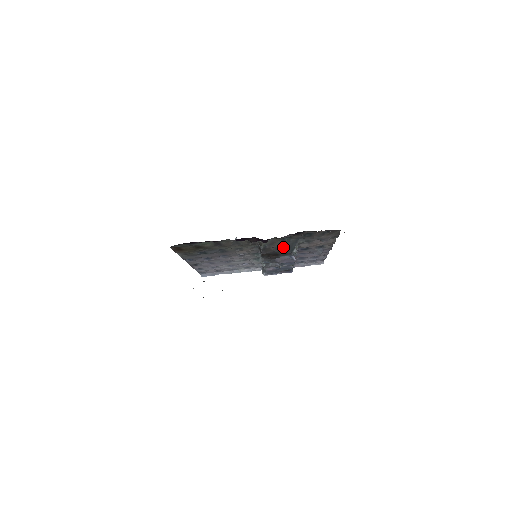
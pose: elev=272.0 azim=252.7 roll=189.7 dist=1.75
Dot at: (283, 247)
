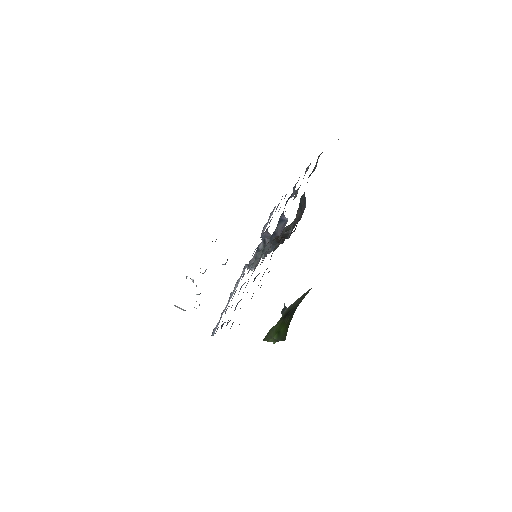
Dot at: (301, 210)
